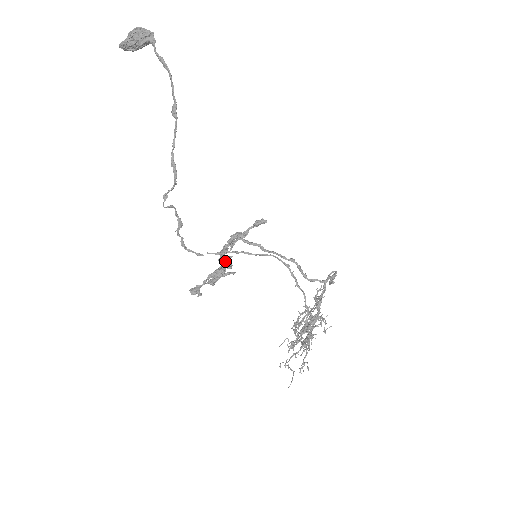
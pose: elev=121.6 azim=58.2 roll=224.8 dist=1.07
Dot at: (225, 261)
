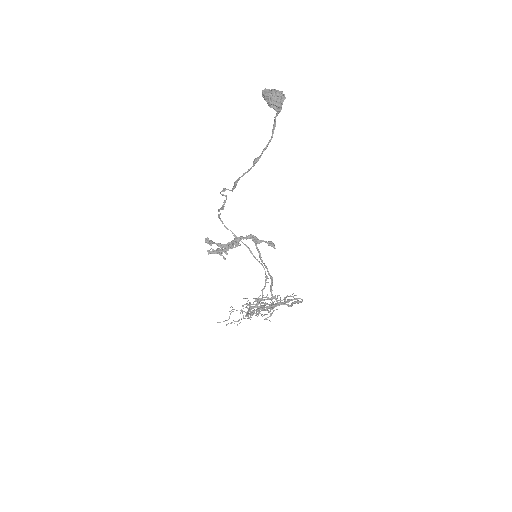
Dot at: (228, 248)
